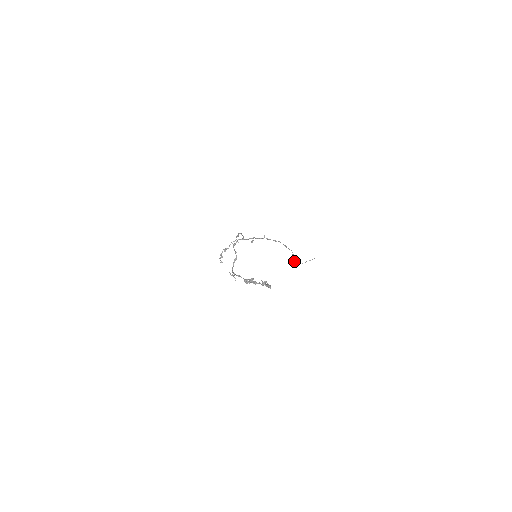
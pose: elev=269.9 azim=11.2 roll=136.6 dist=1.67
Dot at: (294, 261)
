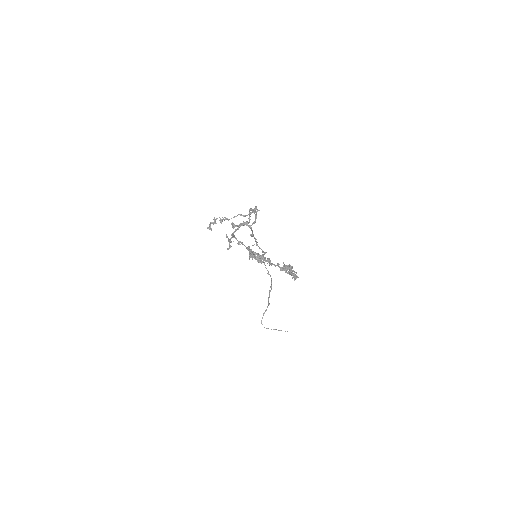
Dot at: (261, 320)
